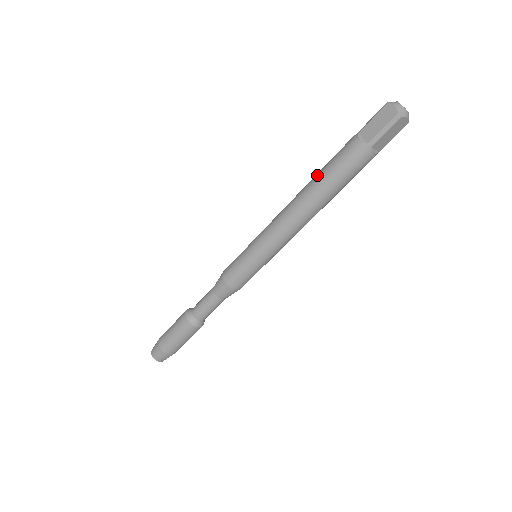
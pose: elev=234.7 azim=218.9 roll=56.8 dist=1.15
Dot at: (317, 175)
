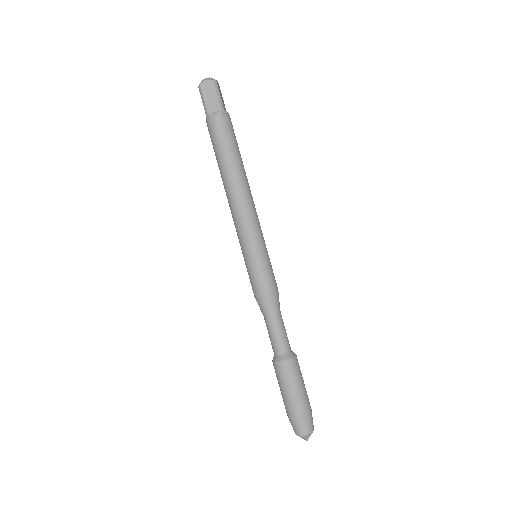
Dot at: occluded
